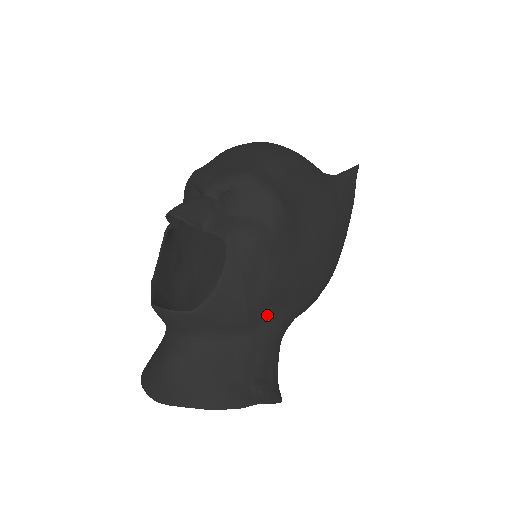
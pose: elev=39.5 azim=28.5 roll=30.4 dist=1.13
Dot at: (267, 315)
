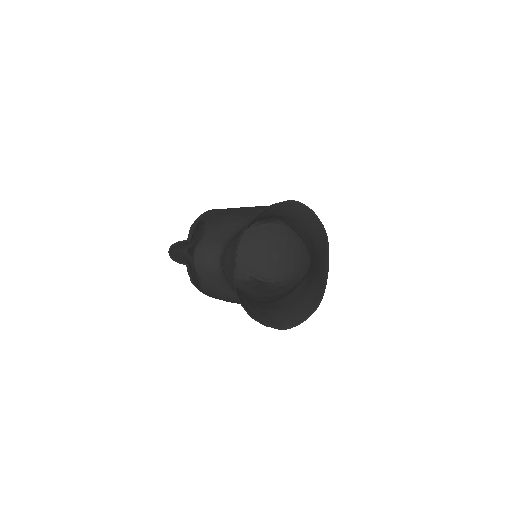
Dot at: occluded
